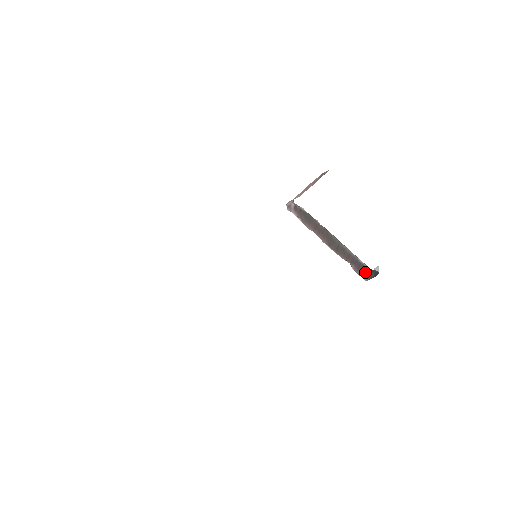
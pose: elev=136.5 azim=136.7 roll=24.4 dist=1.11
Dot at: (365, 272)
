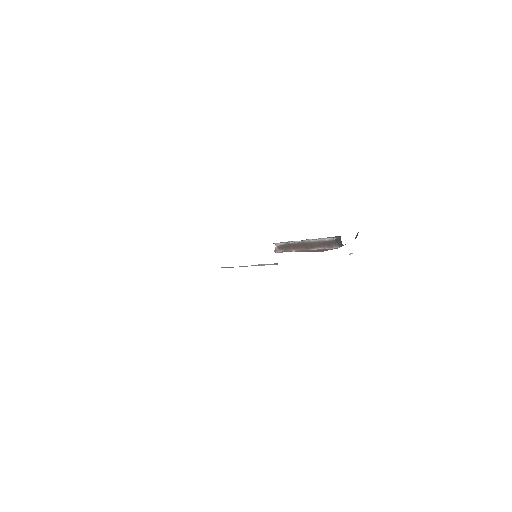
Dot at: (333, 244)
